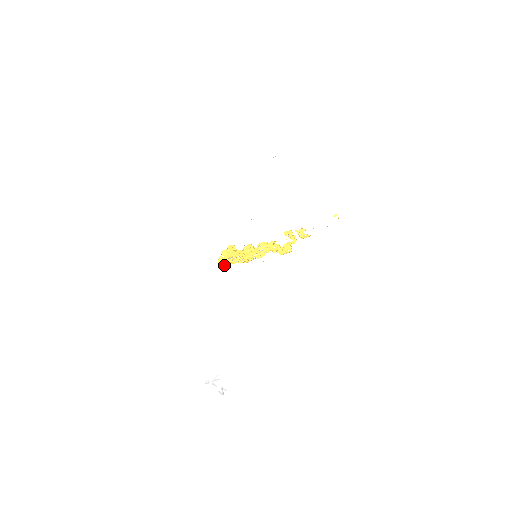
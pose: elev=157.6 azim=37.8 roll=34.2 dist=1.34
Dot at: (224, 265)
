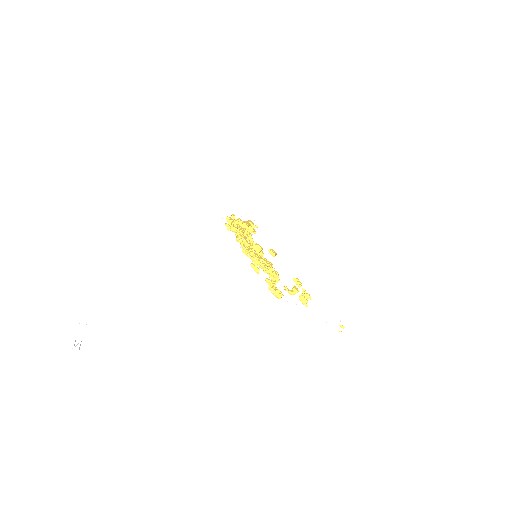
Dot at: (227, 225)
